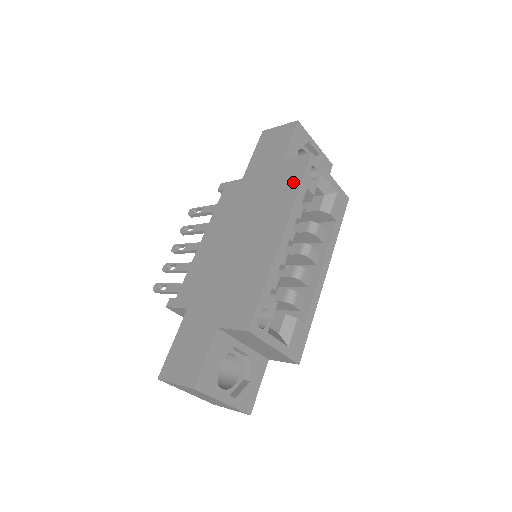
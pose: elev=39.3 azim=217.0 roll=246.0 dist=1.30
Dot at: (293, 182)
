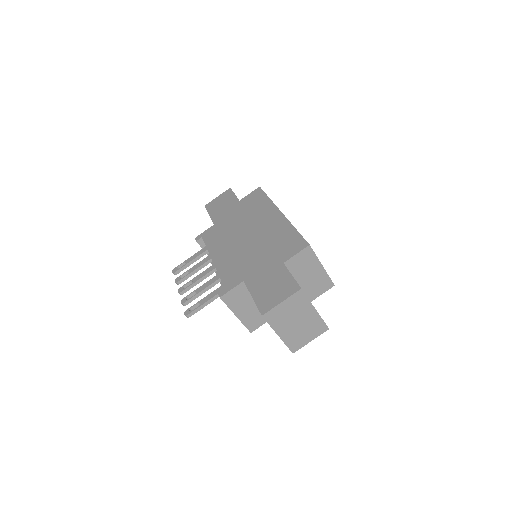
Dot at: (261, 199)
